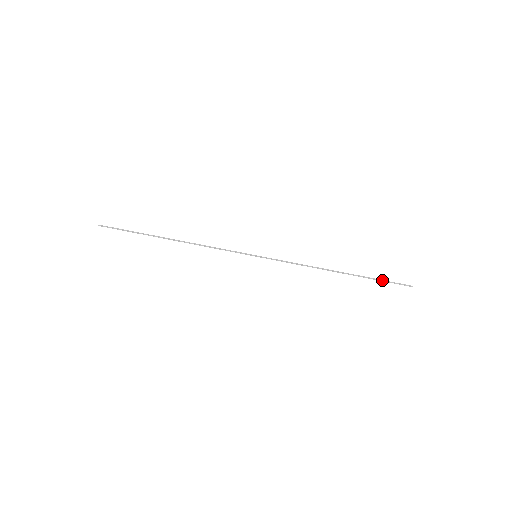
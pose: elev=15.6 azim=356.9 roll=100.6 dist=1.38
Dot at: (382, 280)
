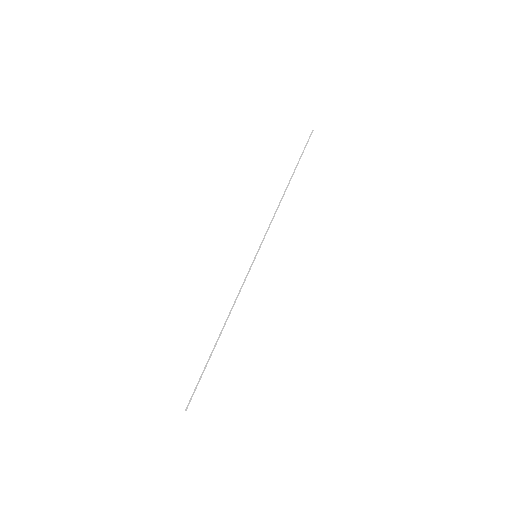
Dot at: (302, 154)
